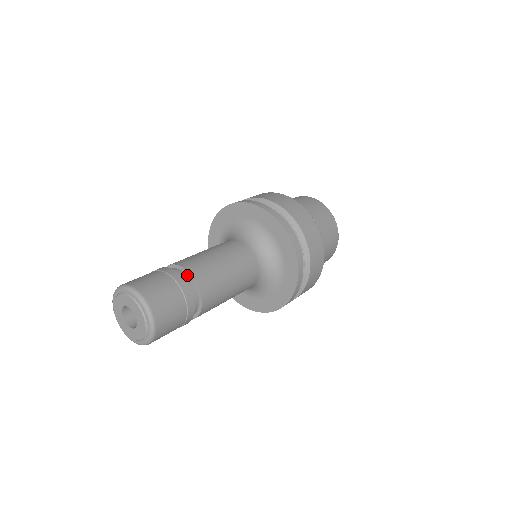
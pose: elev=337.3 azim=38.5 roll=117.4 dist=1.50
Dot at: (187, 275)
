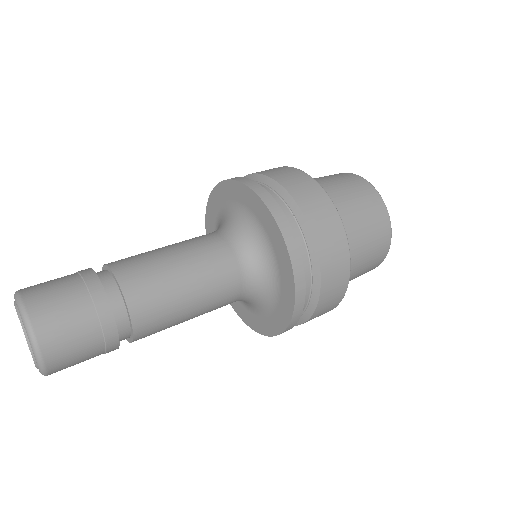
Dot at: (109, 272)
